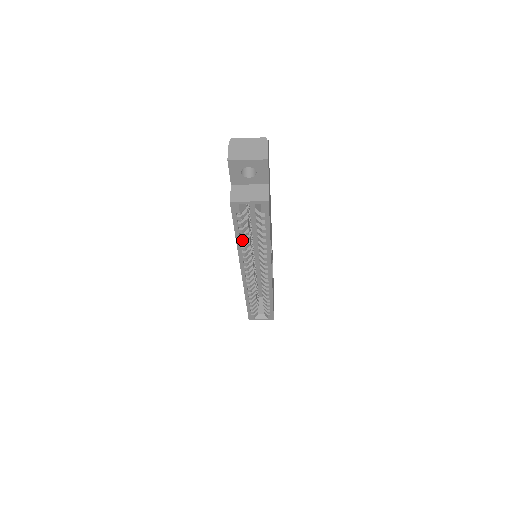
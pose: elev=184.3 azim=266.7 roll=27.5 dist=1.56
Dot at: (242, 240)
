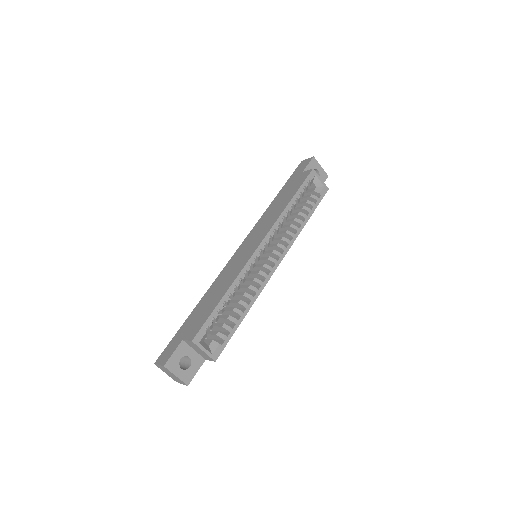
Dot at: (290, 208)
